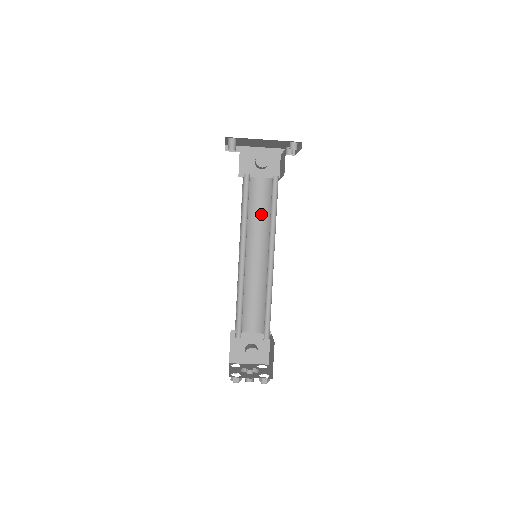
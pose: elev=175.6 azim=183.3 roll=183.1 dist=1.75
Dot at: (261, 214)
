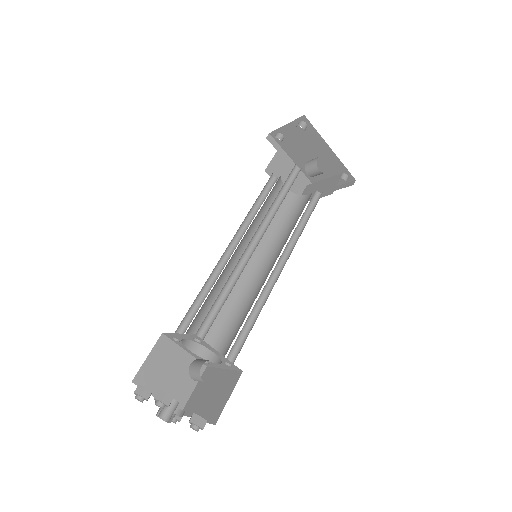
Dot at: (271, 221)
